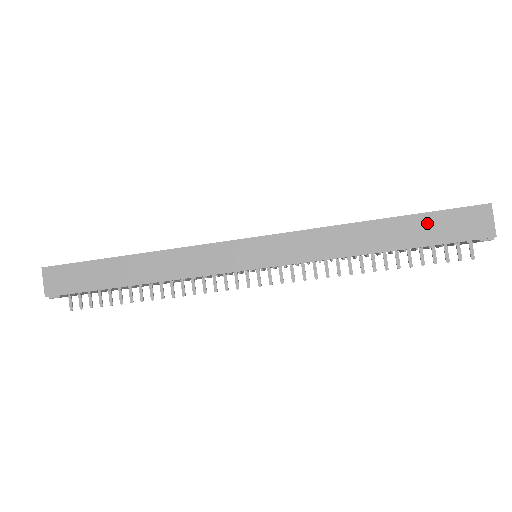
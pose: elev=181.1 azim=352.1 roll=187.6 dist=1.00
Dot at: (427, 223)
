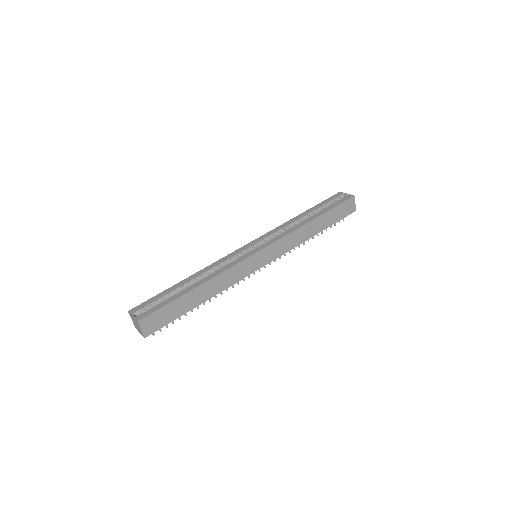
Dot at: (333, 213)
